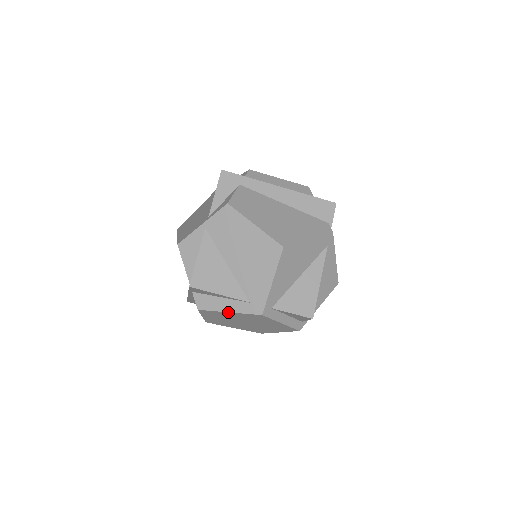
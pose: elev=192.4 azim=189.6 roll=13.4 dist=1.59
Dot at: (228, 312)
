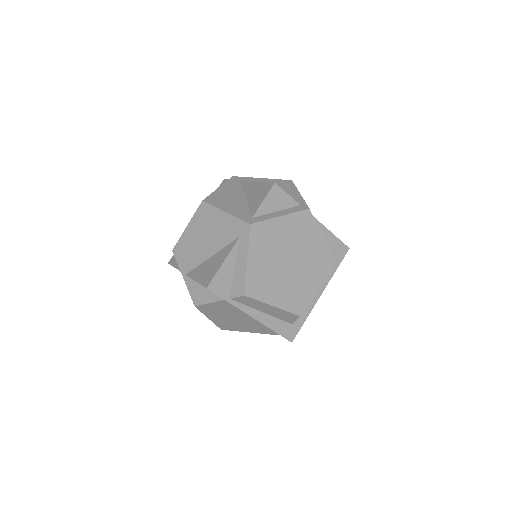
Dot at: (247, 261)
